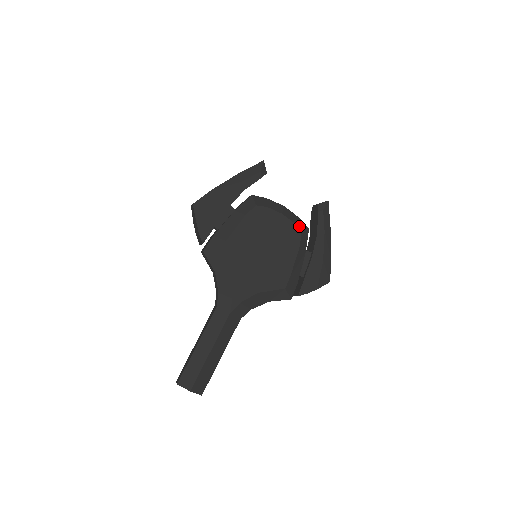
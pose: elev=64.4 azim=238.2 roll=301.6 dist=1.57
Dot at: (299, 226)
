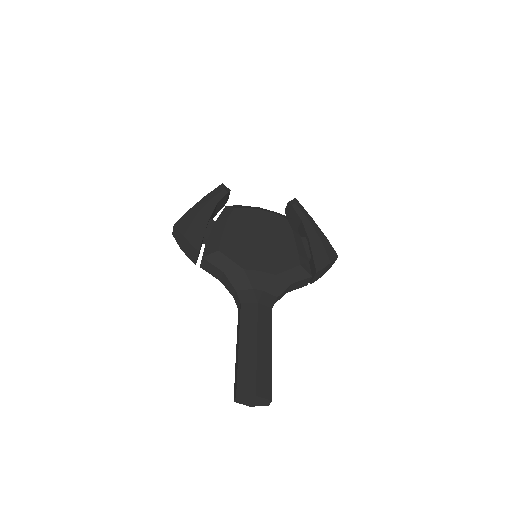
Dot at: (282, 216)
